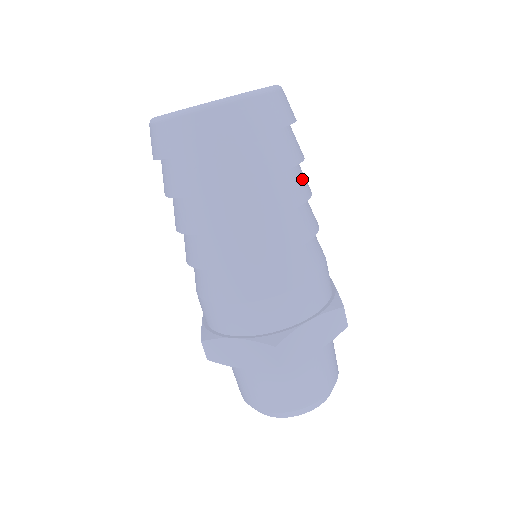
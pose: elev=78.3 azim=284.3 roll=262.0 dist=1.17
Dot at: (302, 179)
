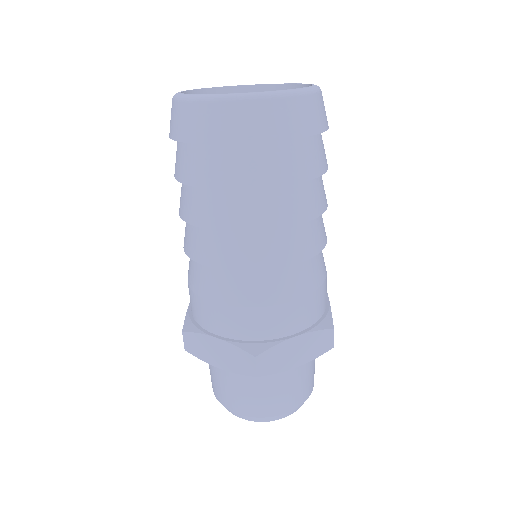
Dot at: (320, 191)
